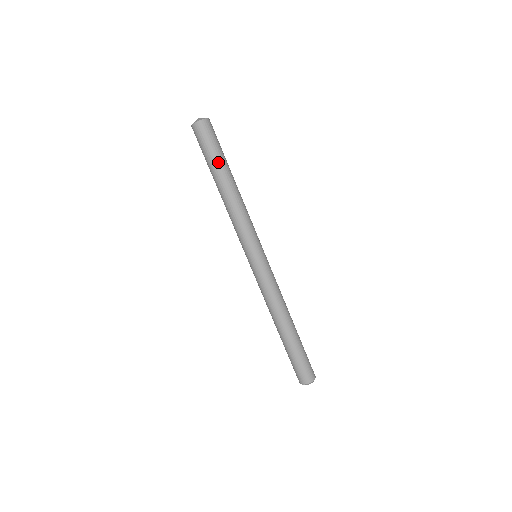
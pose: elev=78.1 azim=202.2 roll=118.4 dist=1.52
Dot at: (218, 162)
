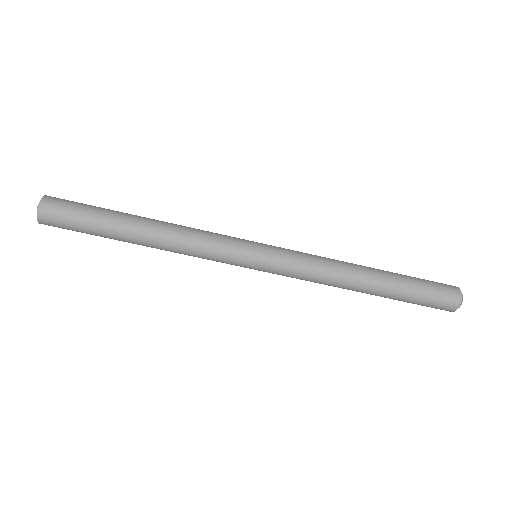
Dot at: (104, 226)
